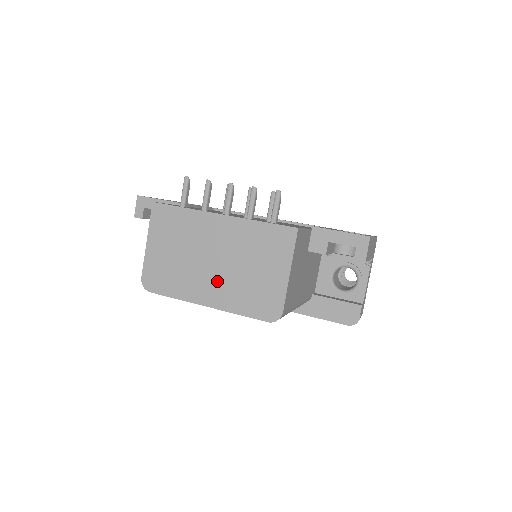
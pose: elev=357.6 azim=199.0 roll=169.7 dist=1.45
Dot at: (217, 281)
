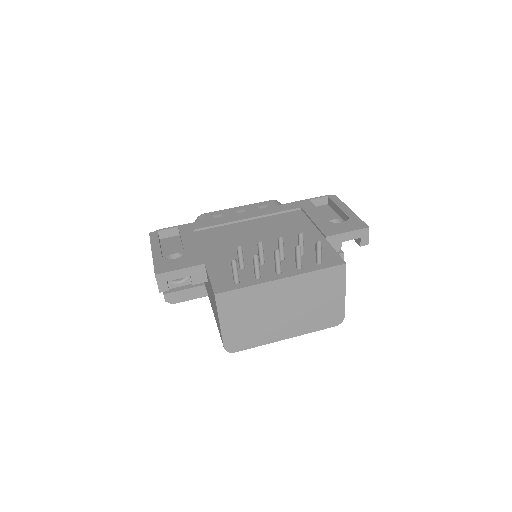
Dot at: (291, 321)
